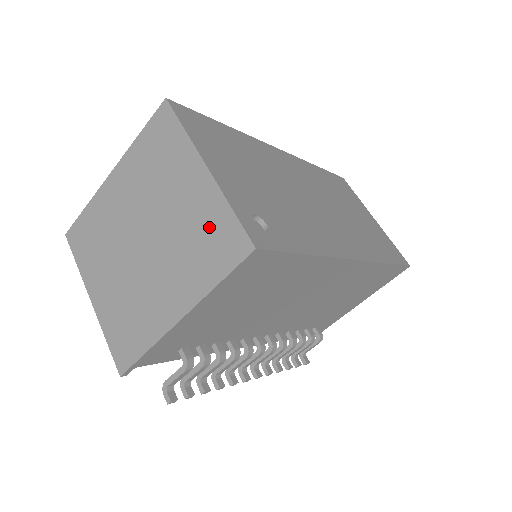
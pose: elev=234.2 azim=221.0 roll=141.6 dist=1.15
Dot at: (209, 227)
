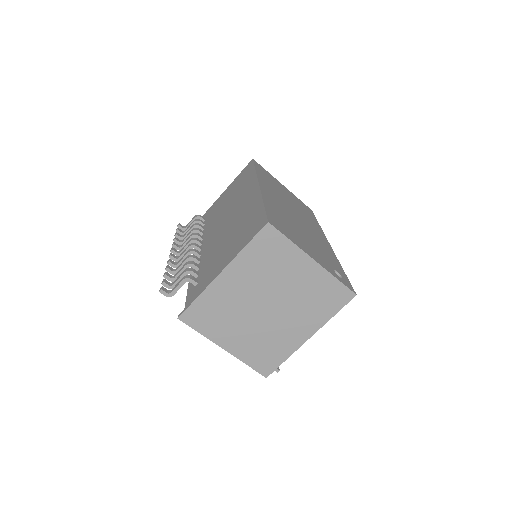
Dot at: (323, 291)
